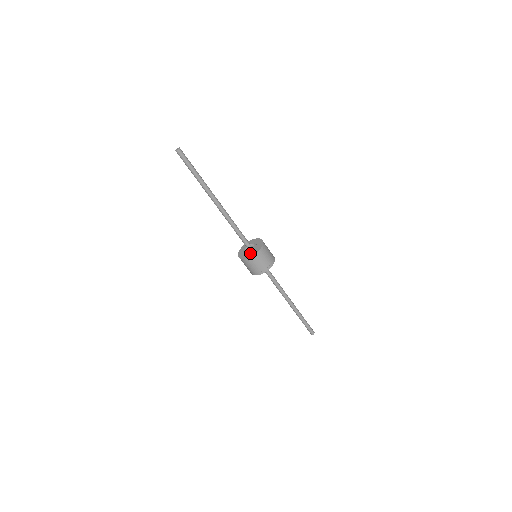
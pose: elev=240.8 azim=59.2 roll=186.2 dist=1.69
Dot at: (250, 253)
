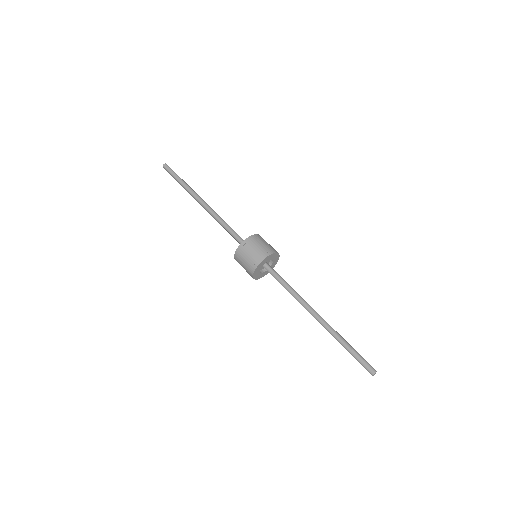
Dot at: occluded
